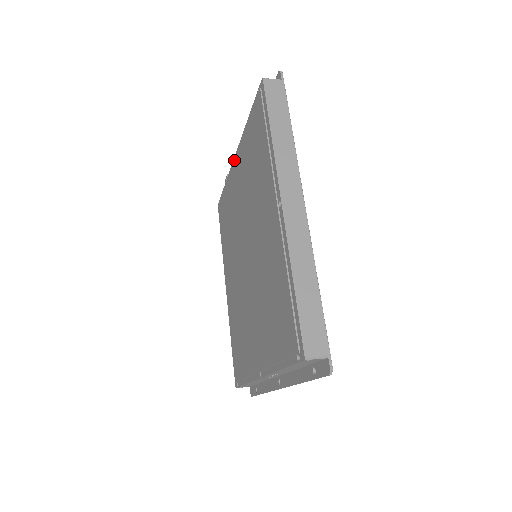
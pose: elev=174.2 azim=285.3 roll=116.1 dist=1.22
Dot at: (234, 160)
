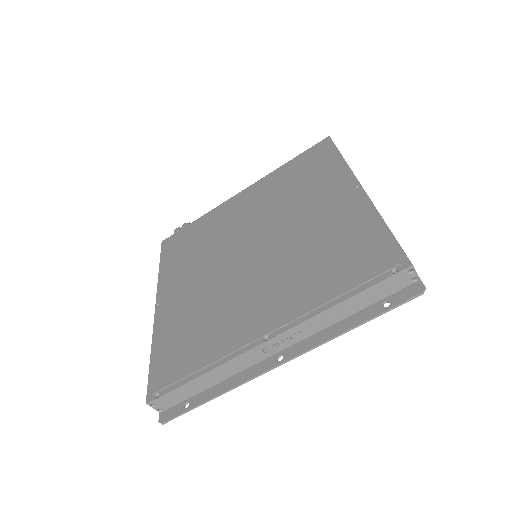
Dot at: (240, 193)
